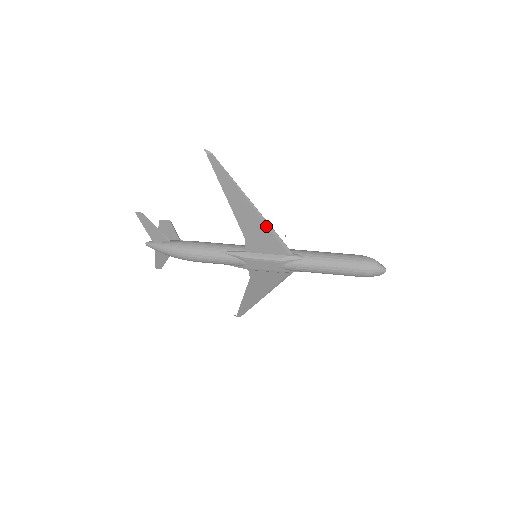
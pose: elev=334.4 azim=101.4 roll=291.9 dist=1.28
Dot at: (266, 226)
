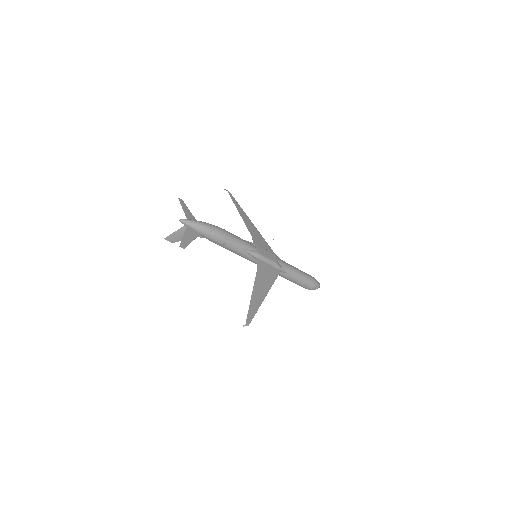
Dot at: (260, 234)
